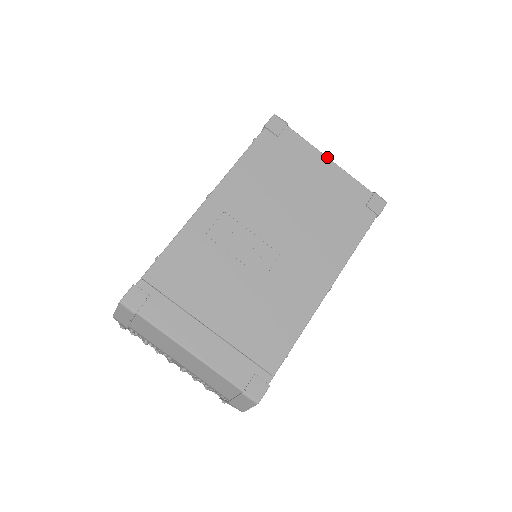
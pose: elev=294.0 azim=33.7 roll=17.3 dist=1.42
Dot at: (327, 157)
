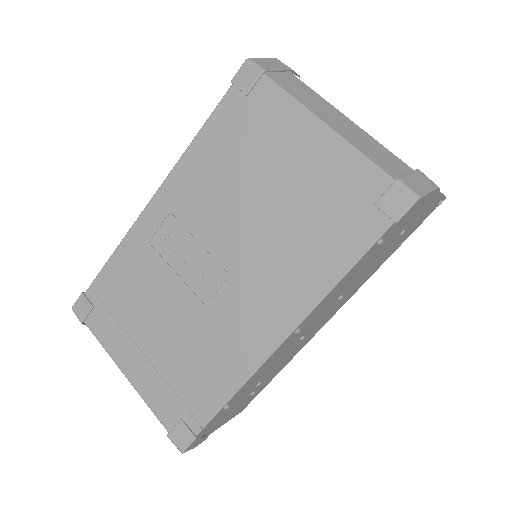
Dot at: (320, 120)
